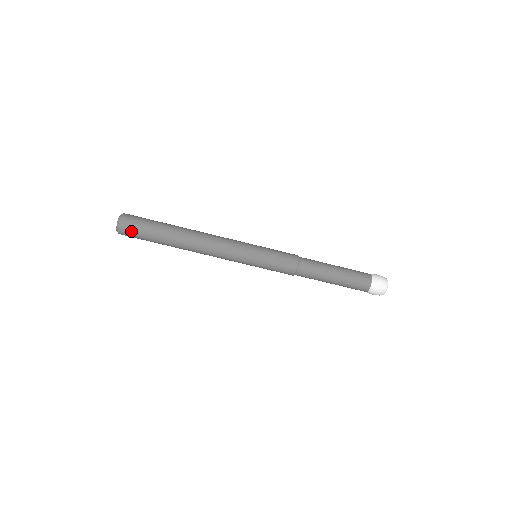
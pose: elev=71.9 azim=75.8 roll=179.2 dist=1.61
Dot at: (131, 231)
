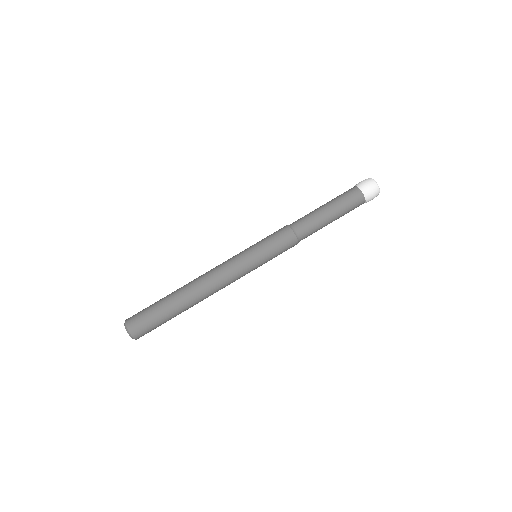
Dot at: (139, 321)
